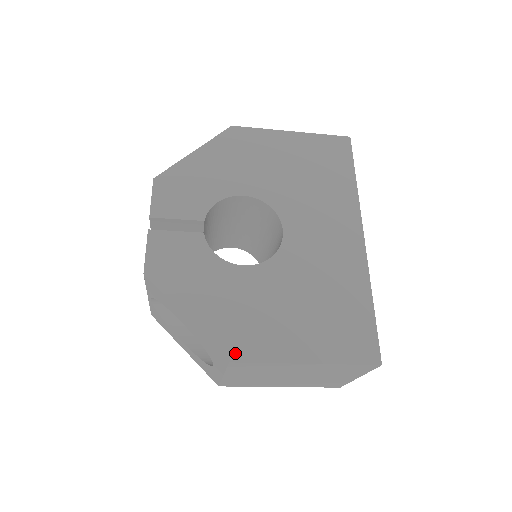
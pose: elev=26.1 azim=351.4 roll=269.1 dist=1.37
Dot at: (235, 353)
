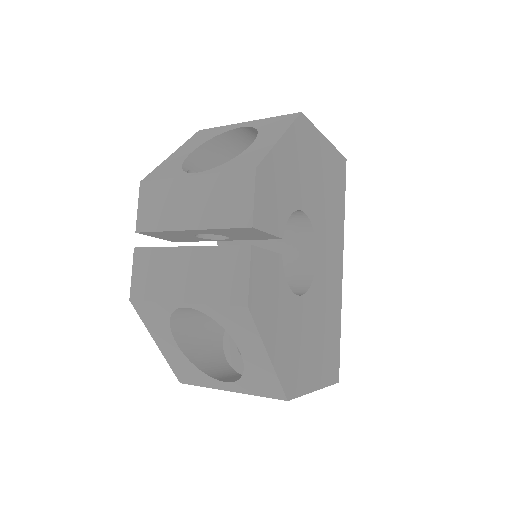
Dot at: (291, 391)
